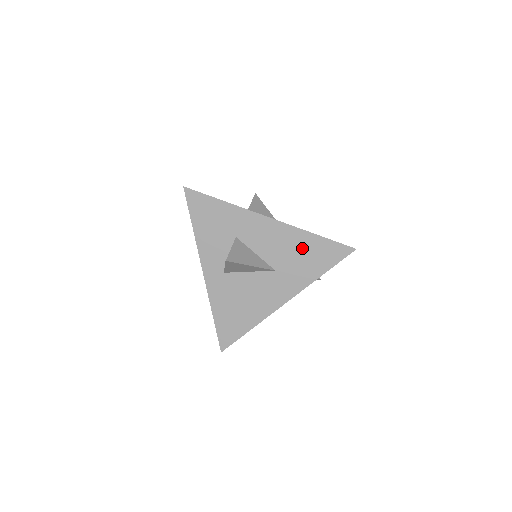
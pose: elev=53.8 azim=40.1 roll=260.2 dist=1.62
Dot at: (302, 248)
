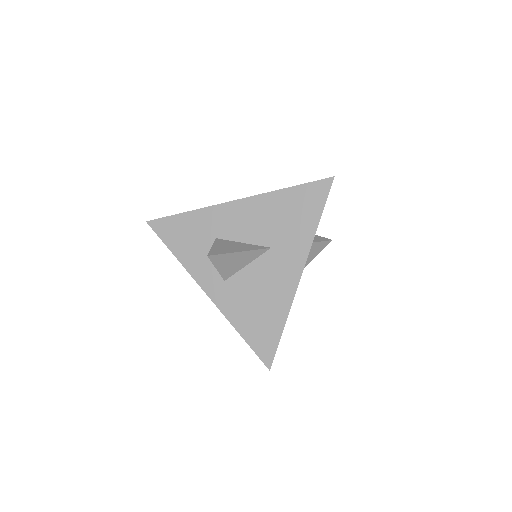
Dot at: (282, 209)
